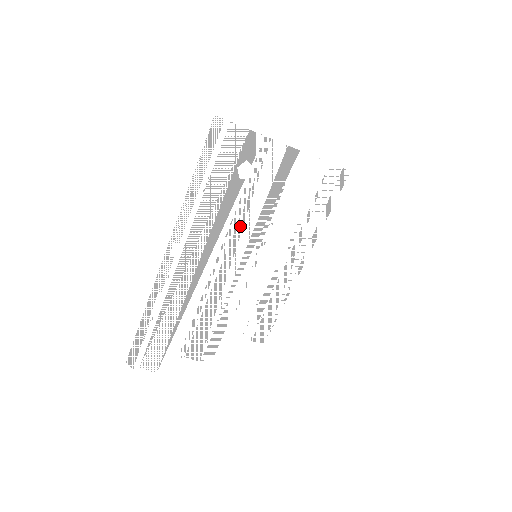
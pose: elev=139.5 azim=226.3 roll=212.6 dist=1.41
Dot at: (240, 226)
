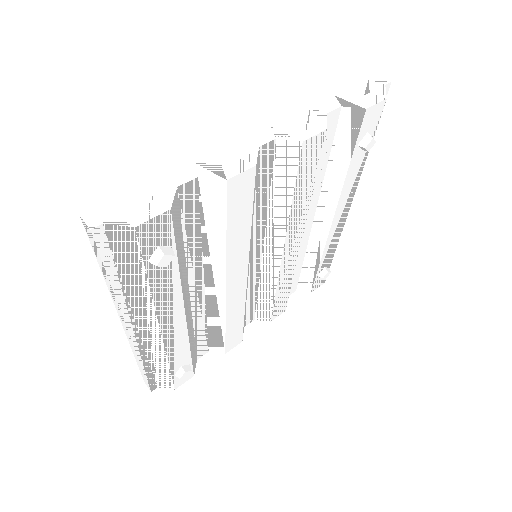
Dot at: (207, 264)
